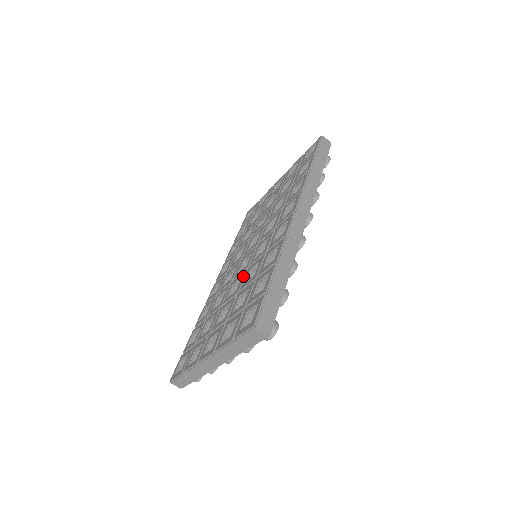
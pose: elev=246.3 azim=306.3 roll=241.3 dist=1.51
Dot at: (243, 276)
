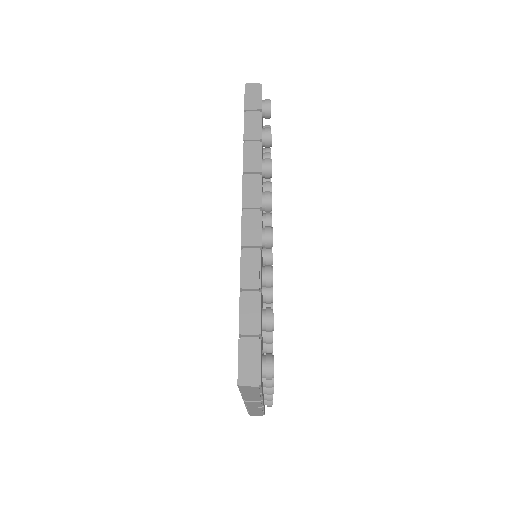
Dot at: occluded
